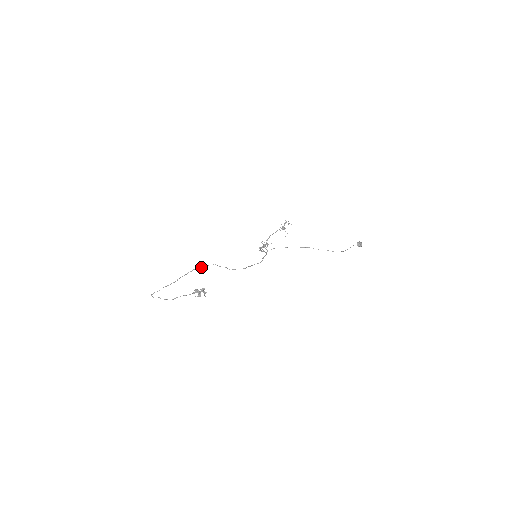
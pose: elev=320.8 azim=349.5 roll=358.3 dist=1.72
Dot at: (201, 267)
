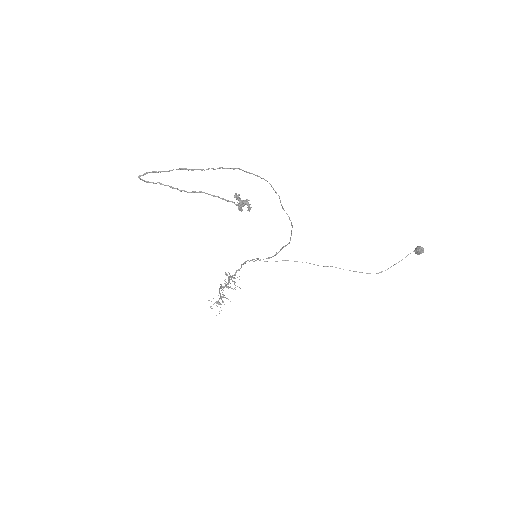
Dot at: occluded
